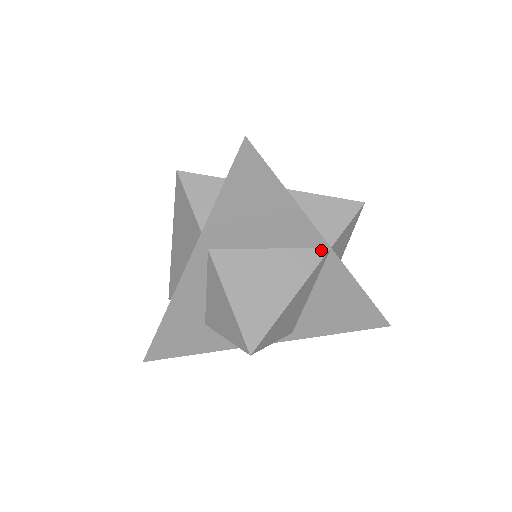
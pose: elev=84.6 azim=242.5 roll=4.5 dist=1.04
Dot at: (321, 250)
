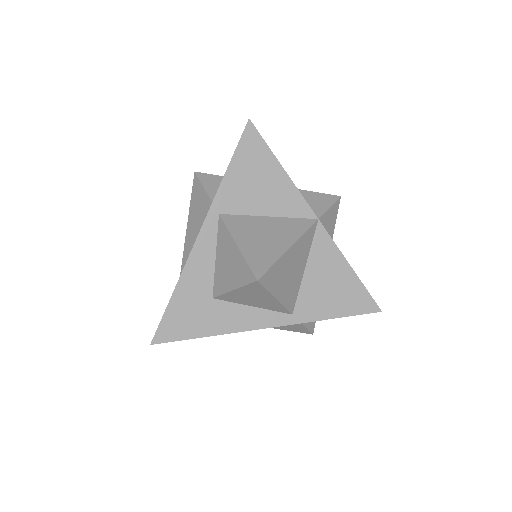
Dot at: (310, 220)
